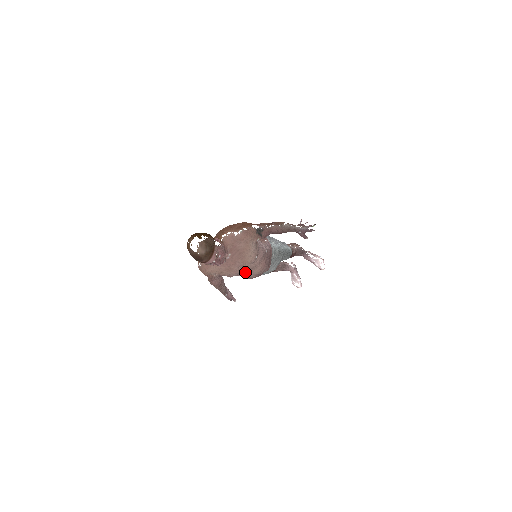
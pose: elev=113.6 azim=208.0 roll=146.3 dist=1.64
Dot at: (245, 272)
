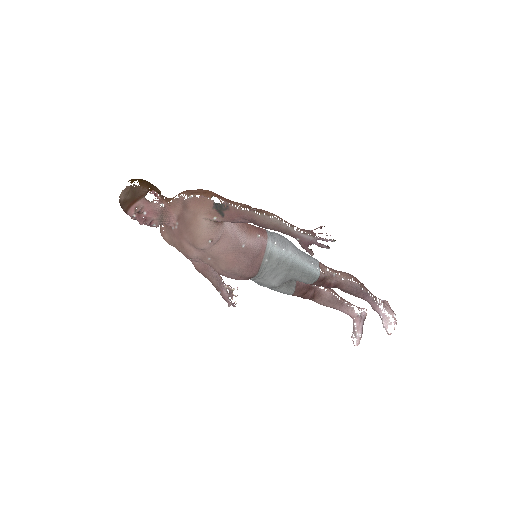
Dot at: (206, 260)
